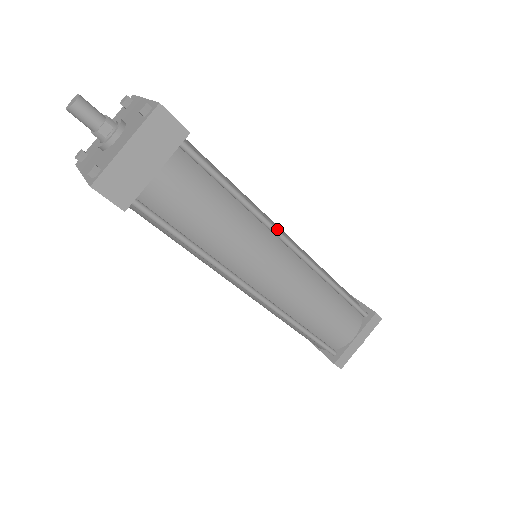
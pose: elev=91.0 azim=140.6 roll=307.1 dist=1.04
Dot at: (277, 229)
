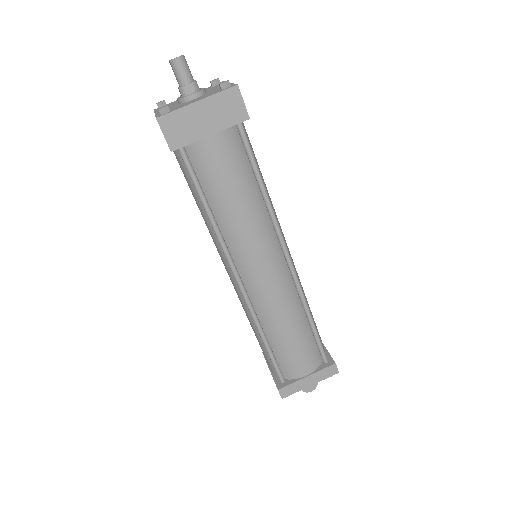
Dot at: occluded
